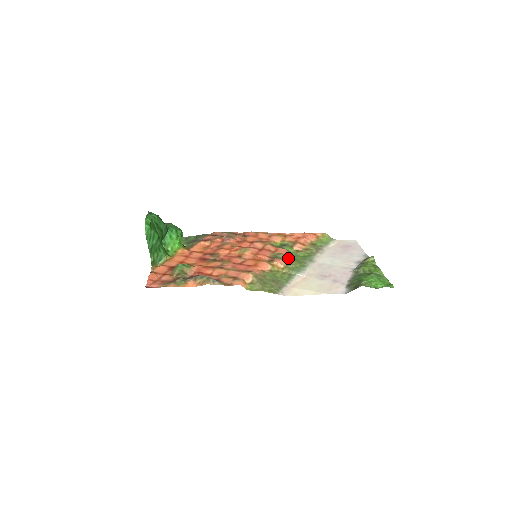
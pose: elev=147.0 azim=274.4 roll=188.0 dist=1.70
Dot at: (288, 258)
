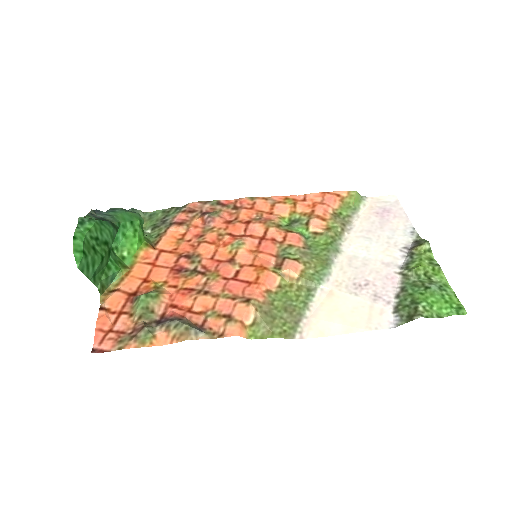
Dot at: (303, 254)
